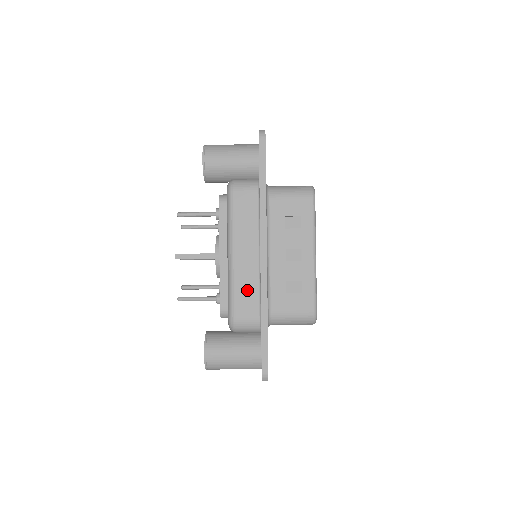
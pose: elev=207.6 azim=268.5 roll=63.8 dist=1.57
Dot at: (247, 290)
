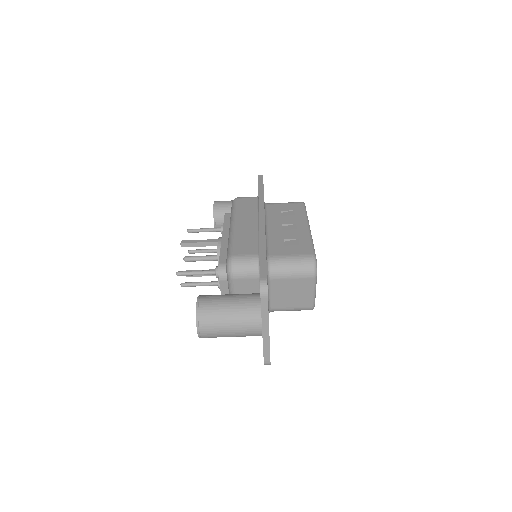
Dot at: (246, 239)
